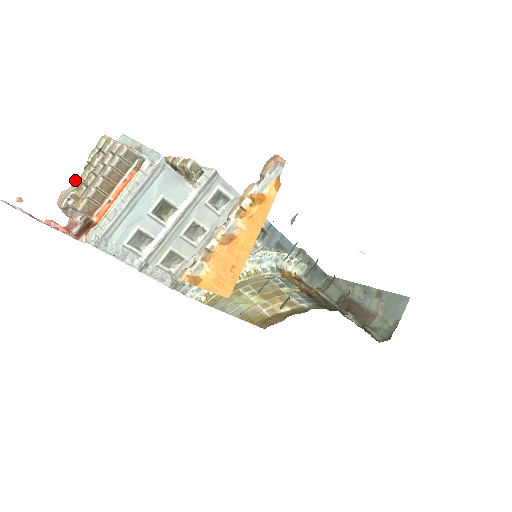
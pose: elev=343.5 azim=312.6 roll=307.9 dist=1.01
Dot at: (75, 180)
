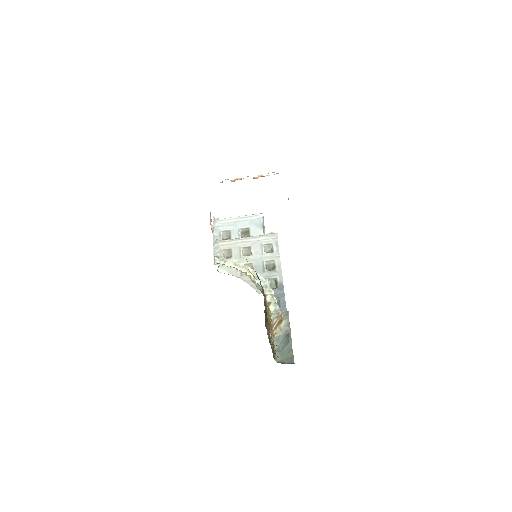
Dot at: occluded
